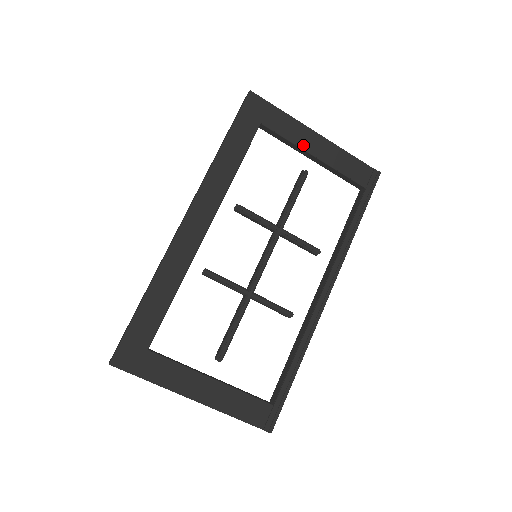
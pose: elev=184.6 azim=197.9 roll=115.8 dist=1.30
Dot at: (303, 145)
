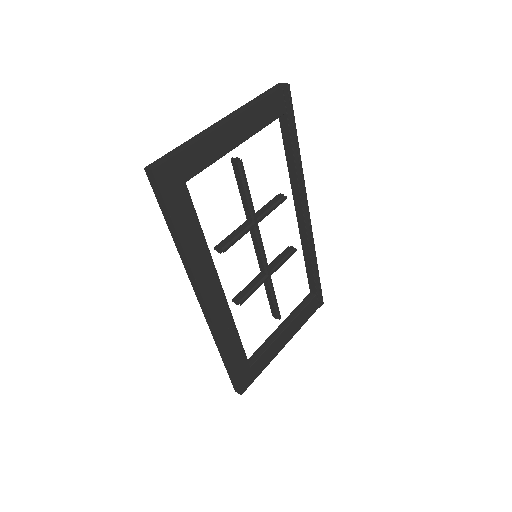
Dot at: (226, 149)
